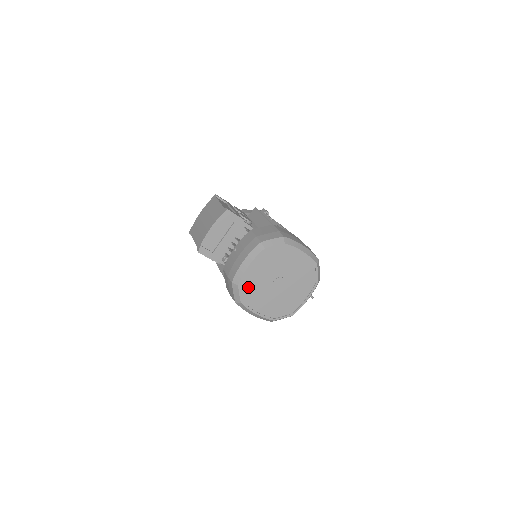
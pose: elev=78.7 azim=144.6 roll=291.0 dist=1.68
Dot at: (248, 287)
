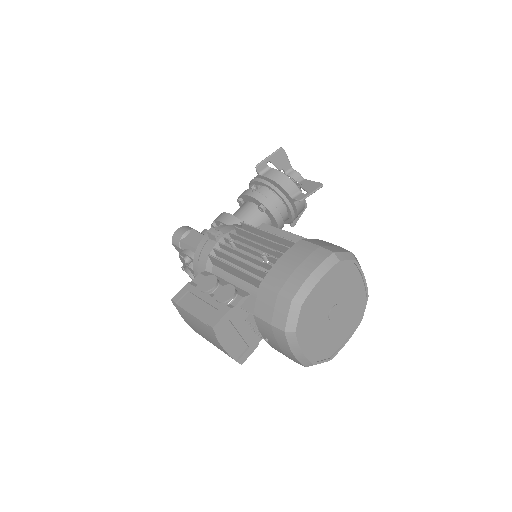
Dot at: (320, 352)
